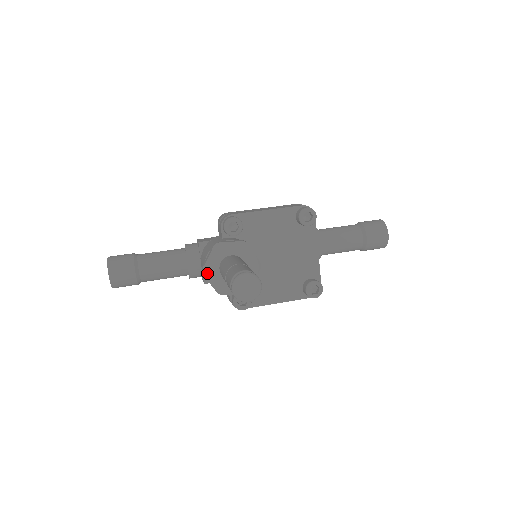
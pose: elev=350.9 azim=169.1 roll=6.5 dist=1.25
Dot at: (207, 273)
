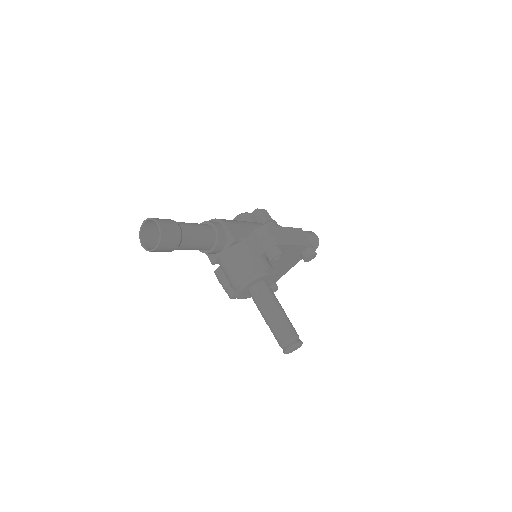
Dot at: (244, 289)
